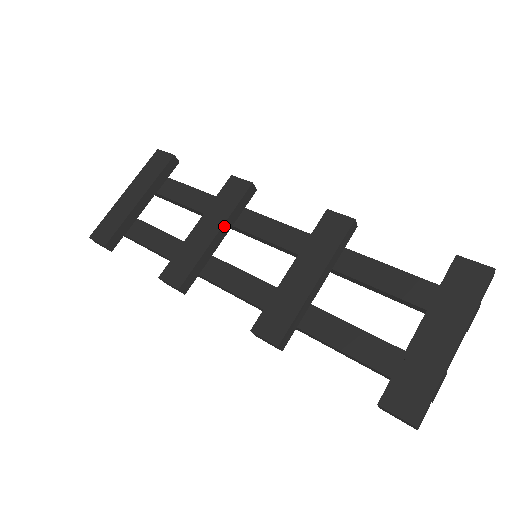
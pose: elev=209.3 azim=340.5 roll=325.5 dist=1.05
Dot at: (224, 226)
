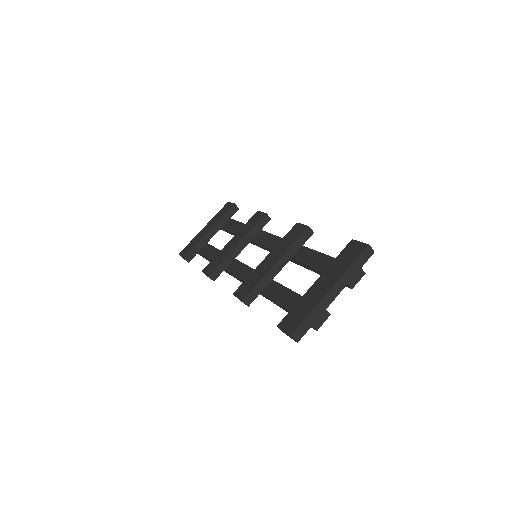
Dot at: (244, 240)
